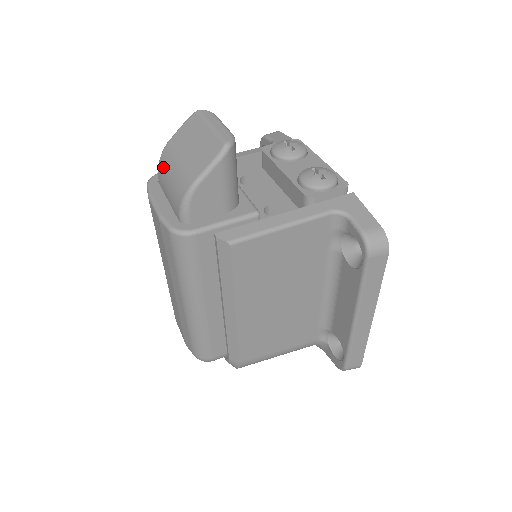
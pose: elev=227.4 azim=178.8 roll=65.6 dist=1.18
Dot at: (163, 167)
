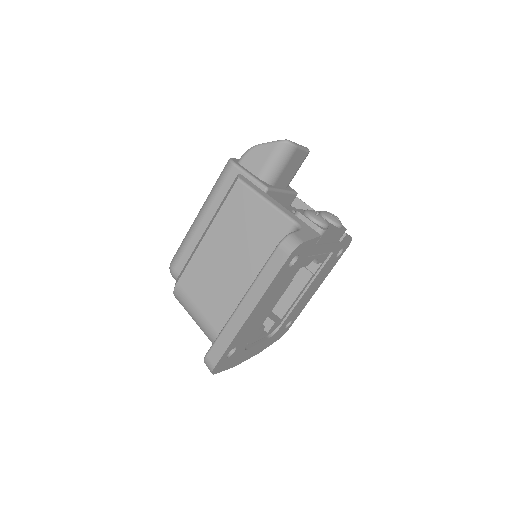
Dot at: occluded
